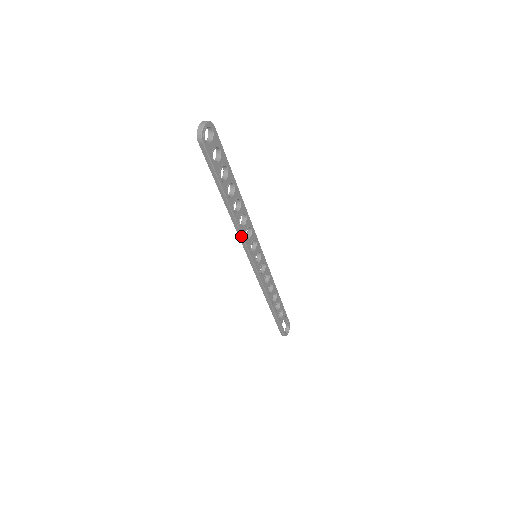
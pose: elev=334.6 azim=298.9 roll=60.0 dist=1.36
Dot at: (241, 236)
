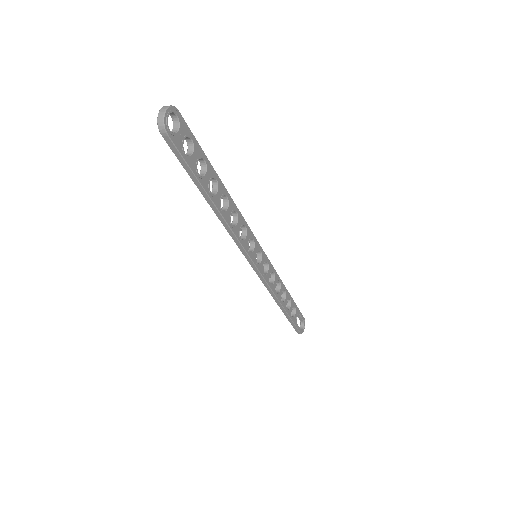
Dot at: (235, 238)
